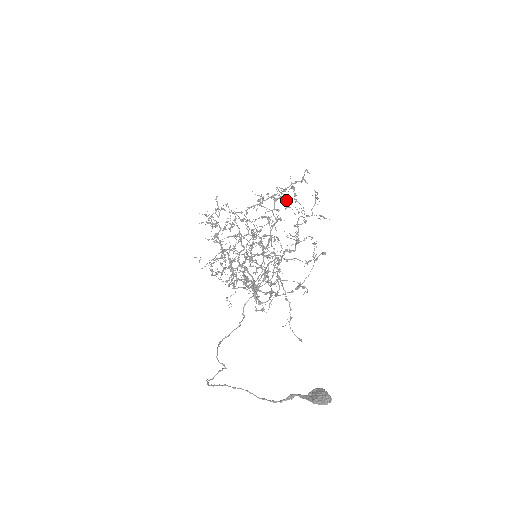
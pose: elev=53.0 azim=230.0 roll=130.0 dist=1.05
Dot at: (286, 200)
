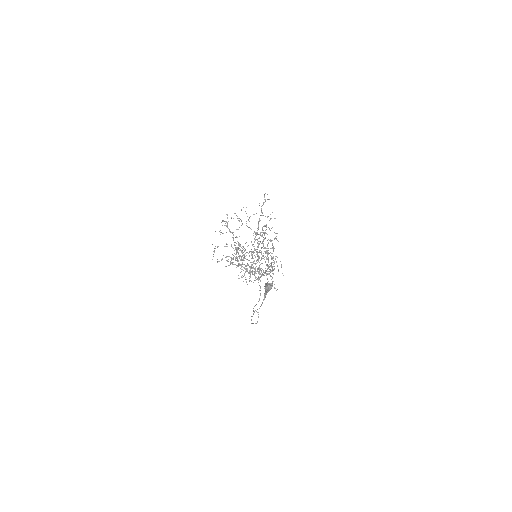
Dot at: occluded
